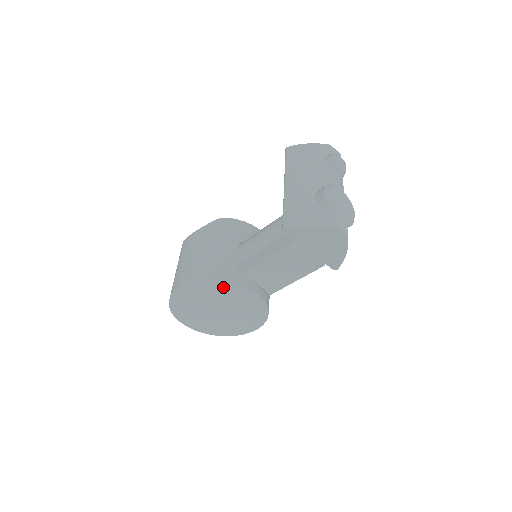
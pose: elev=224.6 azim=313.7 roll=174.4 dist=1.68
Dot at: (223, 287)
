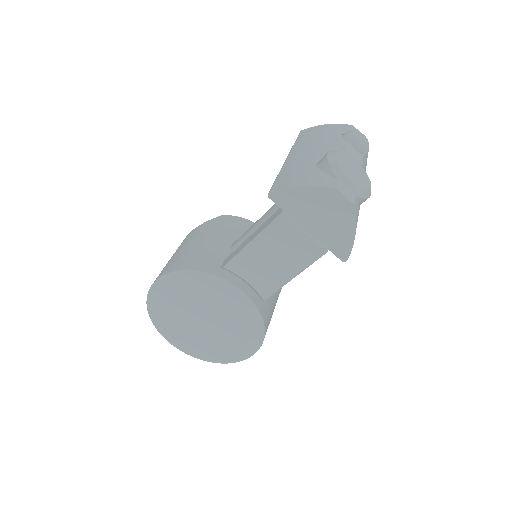
Dot at: (205, 282)
